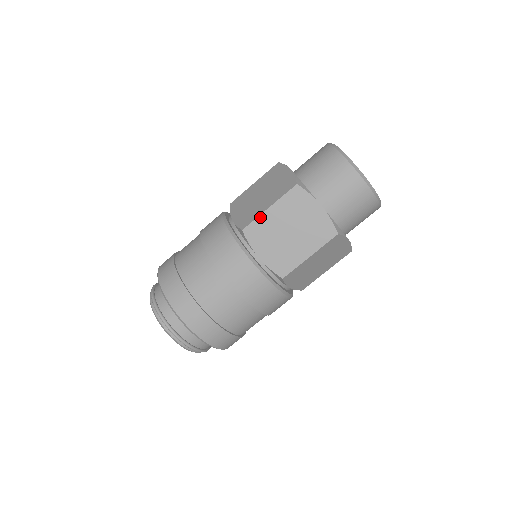
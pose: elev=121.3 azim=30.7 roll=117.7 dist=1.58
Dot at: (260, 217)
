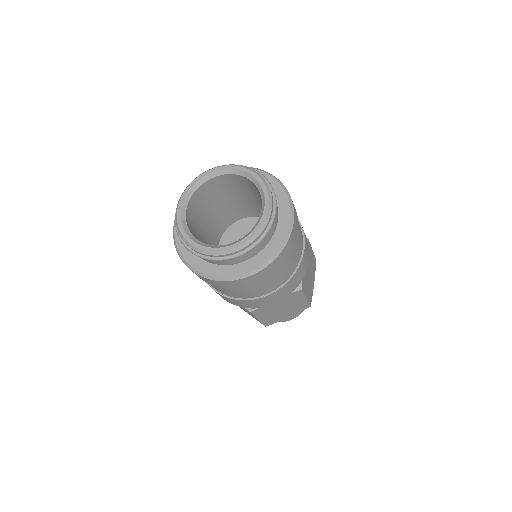
Dot at: occluded
